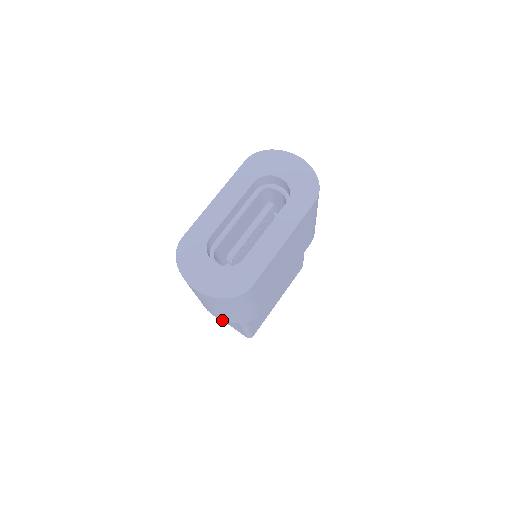
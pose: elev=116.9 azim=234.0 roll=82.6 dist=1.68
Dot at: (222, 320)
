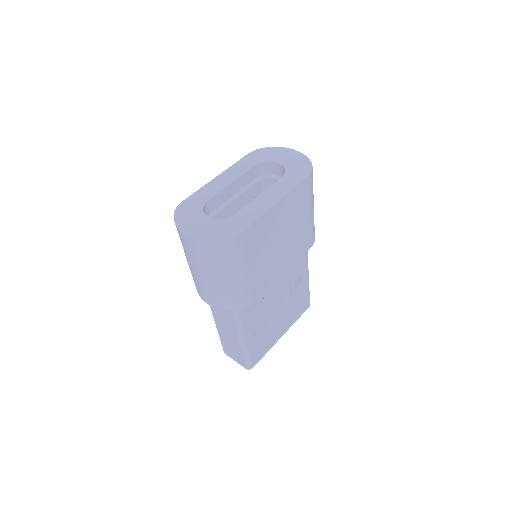
Dot at: (216, 307)
